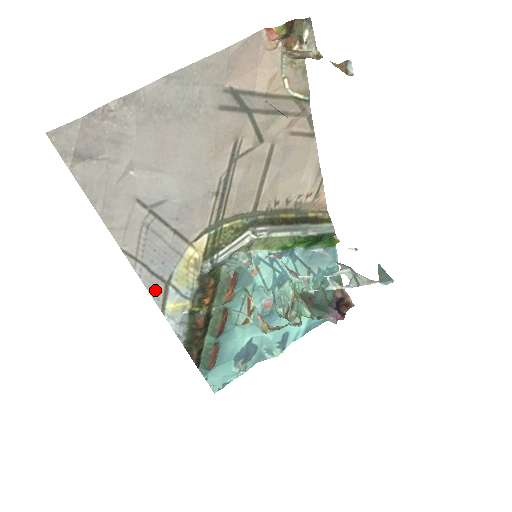
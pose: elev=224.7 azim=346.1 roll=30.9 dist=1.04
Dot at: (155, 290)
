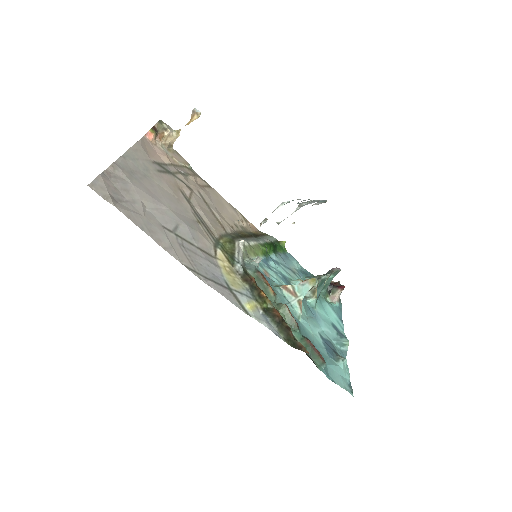
Dot at: (228, 296)
